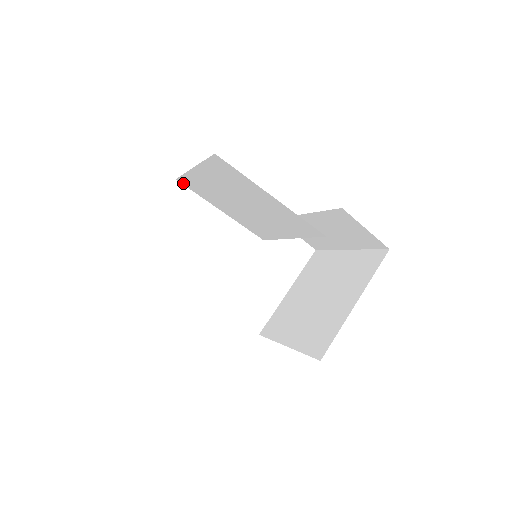
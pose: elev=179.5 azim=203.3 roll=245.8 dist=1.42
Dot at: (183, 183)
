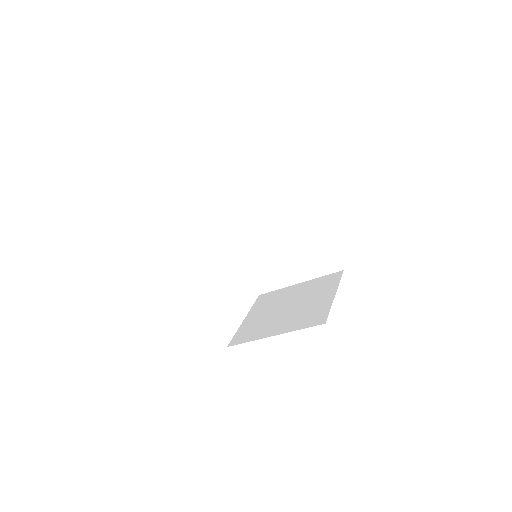
Dot at: (188, 199)
